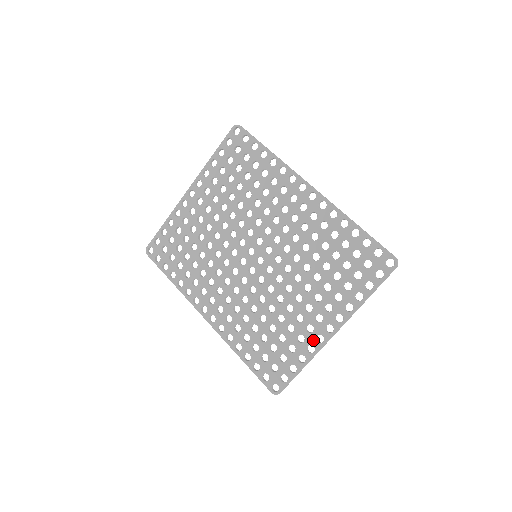
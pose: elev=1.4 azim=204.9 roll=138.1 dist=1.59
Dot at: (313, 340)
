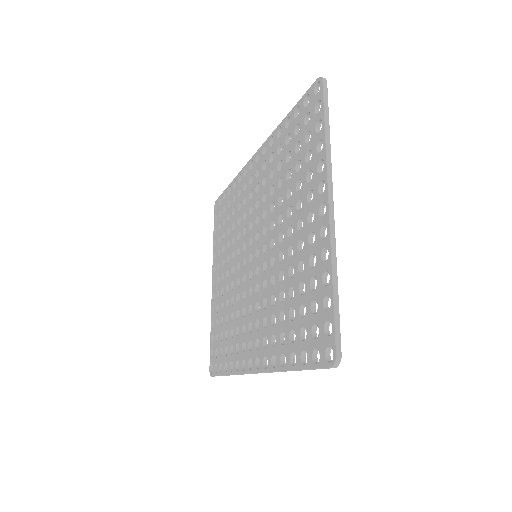
Dot at: (320, 243)
